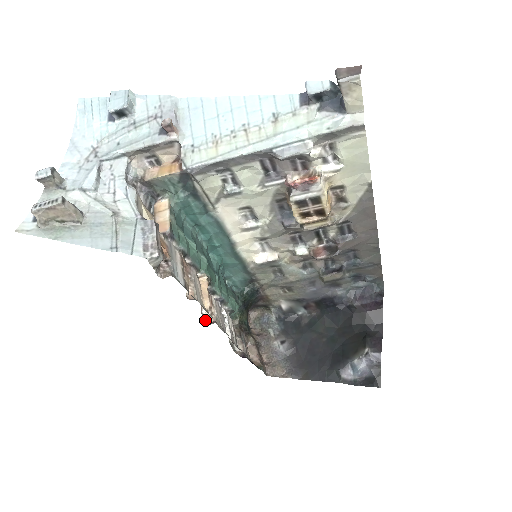
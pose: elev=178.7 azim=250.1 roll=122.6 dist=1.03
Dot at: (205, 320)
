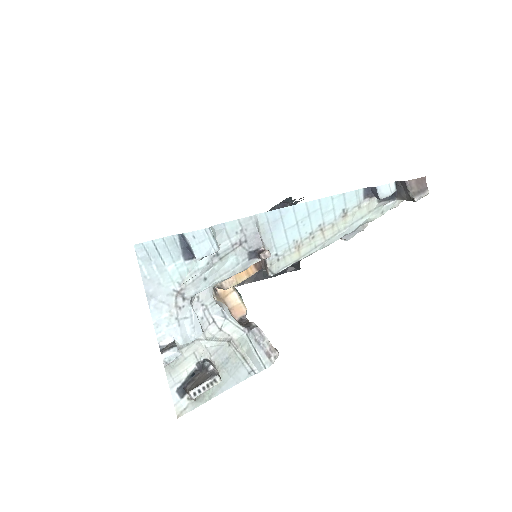
Dot at: occluded
